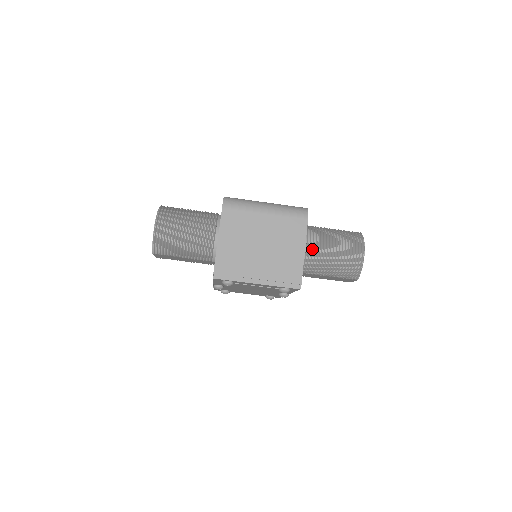
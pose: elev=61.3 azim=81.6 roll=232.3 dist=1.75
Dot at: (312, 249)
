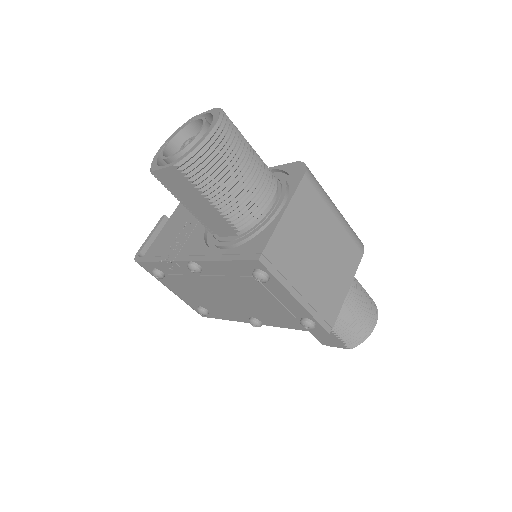
Dot at: occluded
